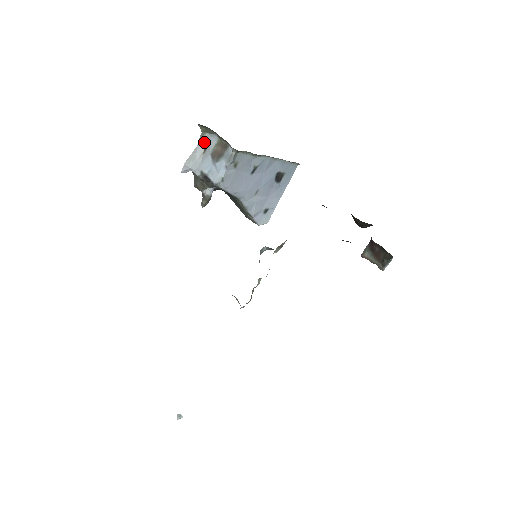
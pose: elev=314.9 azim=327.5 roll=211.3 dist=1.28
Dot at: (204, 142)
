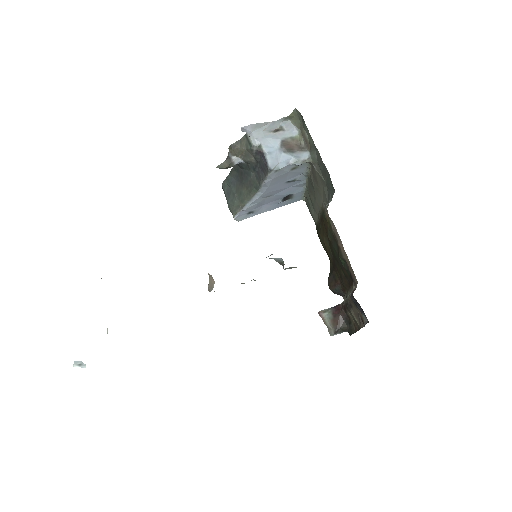
Dot at: (281, 124)
